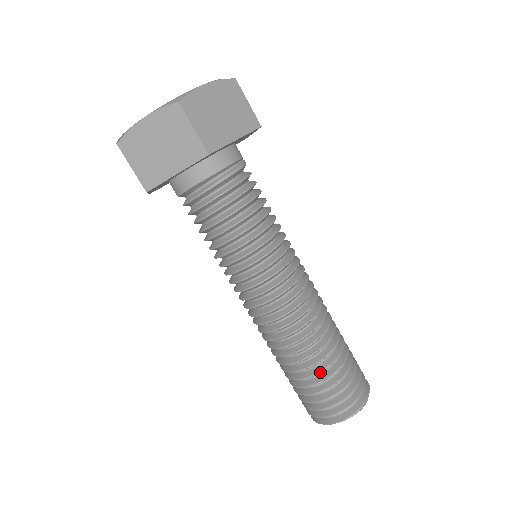
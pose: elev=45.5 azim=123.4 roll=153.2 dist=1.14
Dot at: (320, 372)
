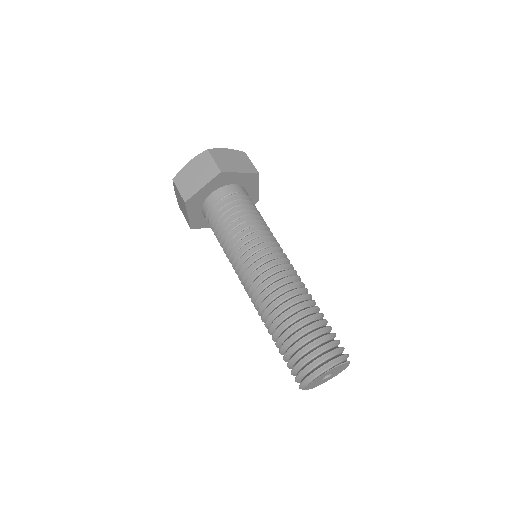
Dot at: (282, 341)
